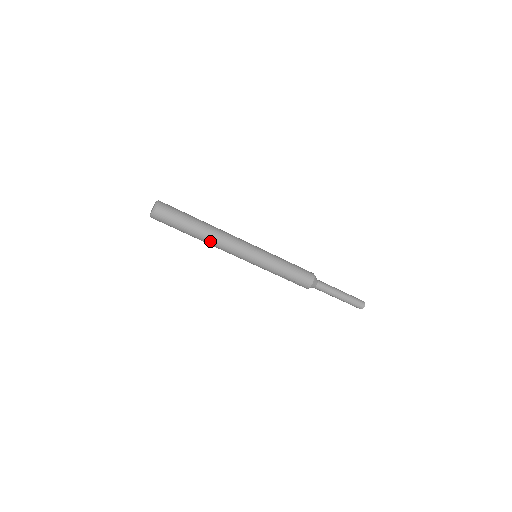
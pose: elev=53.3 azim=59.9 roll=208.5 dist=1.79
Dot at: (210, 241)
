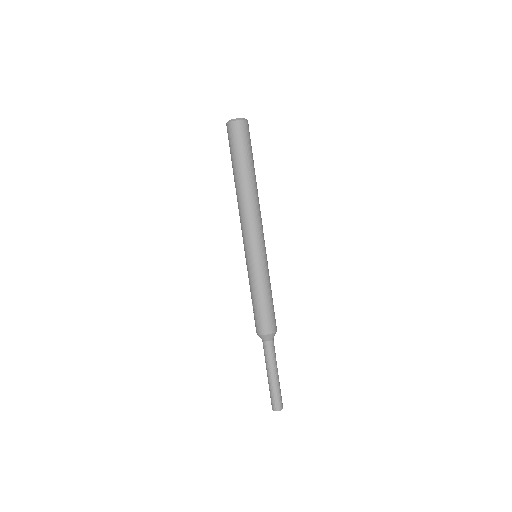
Dot at: (240, 197)
